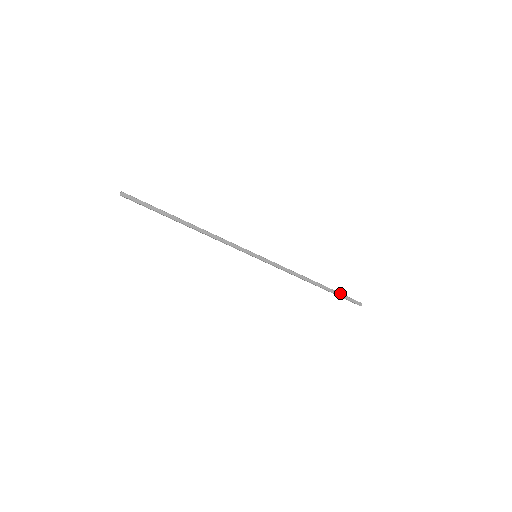
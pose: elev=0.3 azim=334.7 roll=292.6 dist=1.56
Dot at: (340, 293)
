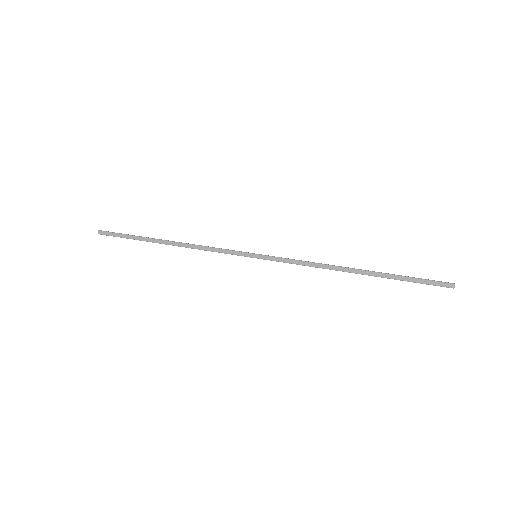
Dot at: (404, 276)
